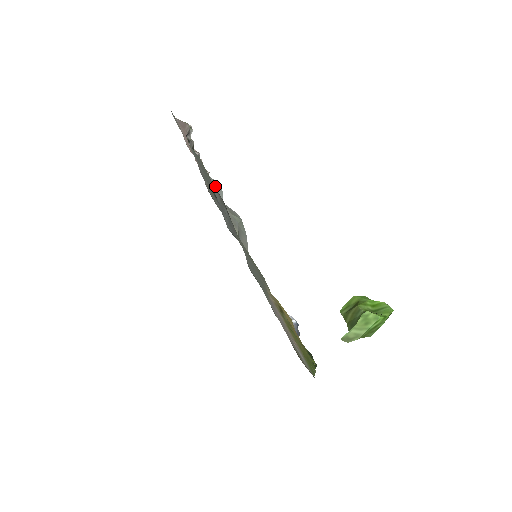
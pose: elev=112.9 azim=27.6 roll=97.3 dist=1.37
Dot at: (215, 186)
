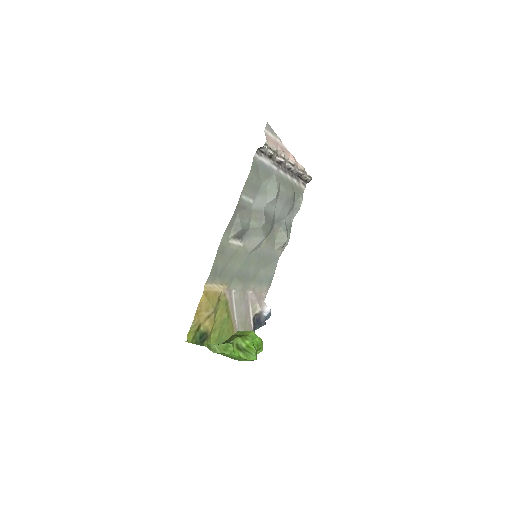
Dot at: (270, 191)
